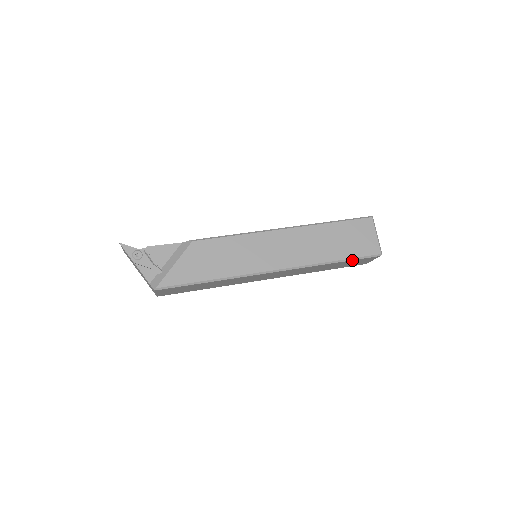
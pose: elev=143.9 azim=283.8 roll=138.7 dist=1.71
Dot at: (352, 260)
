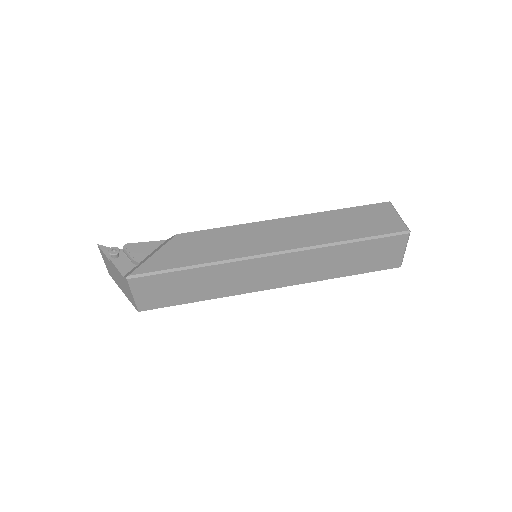
Dot at: (372, 240)
